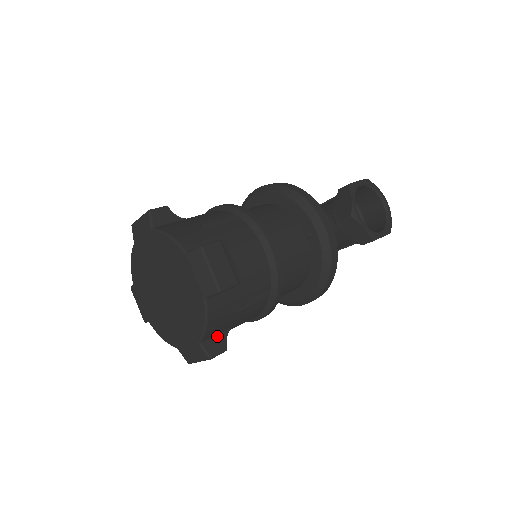
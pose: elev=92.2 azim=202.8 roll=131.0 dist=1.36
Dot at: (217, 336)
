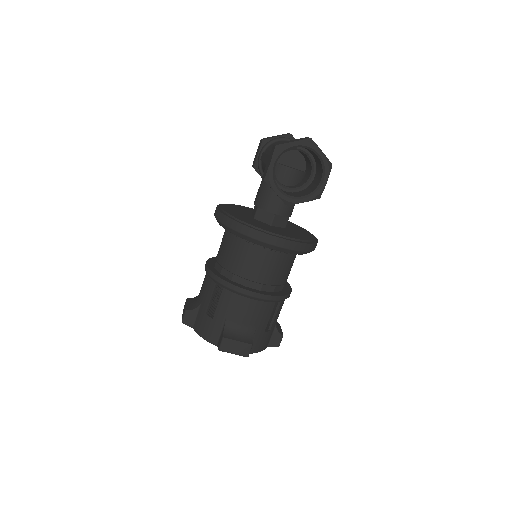
Dot at: (272, 336)
